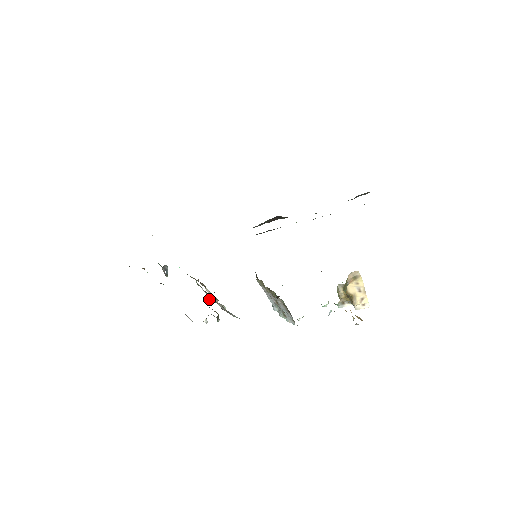
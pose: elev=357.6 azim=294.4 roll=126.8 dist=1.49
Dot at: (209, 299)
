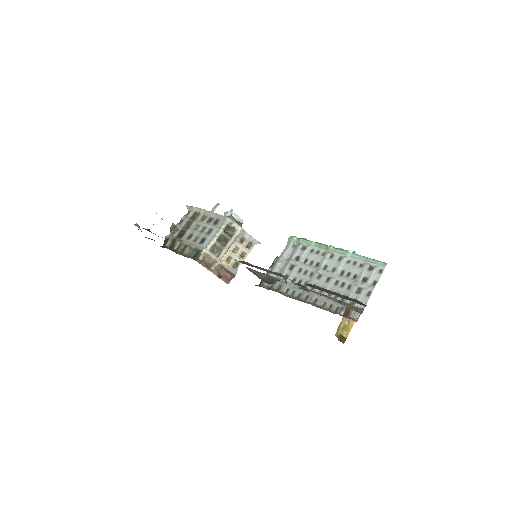
Dot at: (226, 230)
